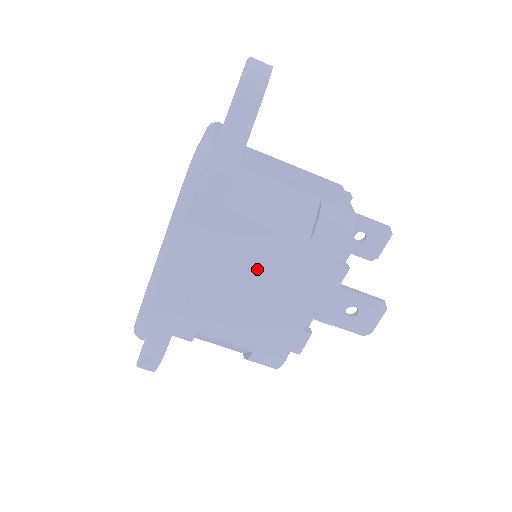
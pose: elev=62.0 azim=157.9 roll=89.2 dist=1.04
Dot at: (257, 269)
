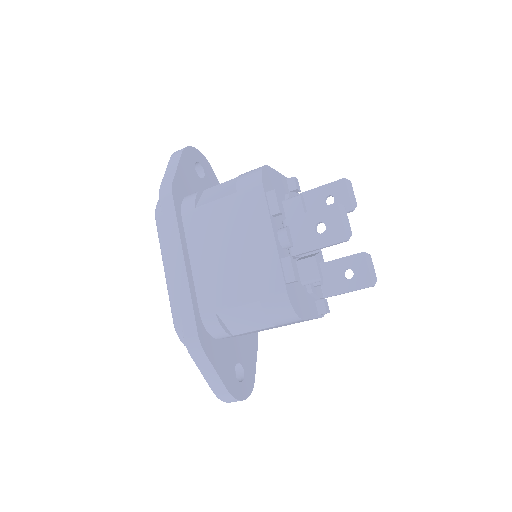
Dot at: (221, 234)
